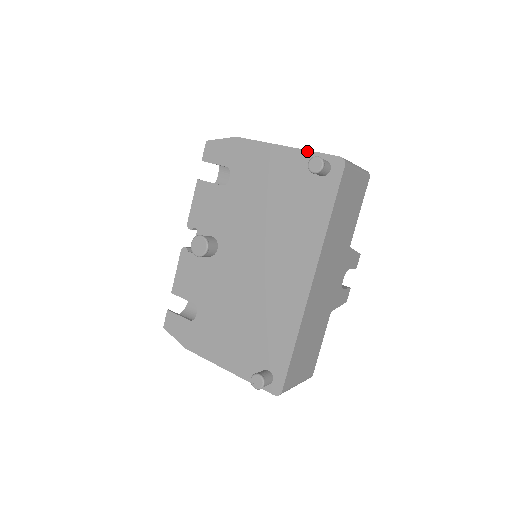
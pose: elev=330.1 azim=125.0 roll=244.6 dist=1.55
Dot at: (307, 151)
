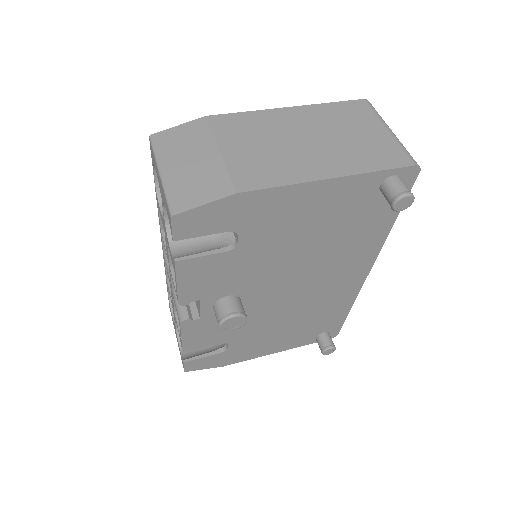
Dot at: (367, 174)
